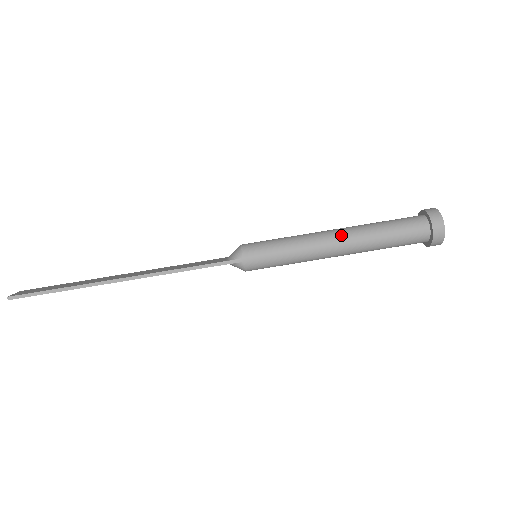
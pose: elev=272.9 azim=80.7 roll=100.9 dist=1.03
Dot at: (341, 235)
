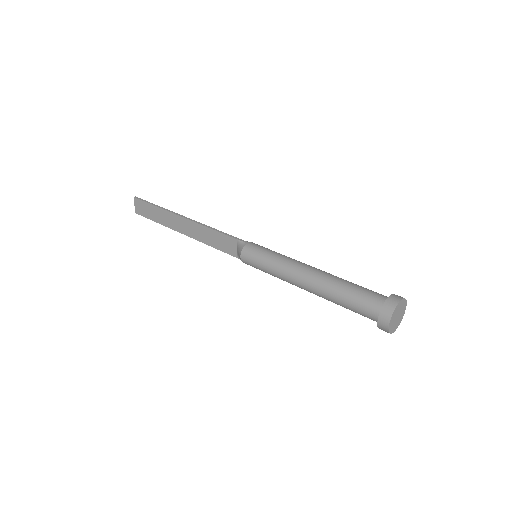
Dot at: (319, 269)
